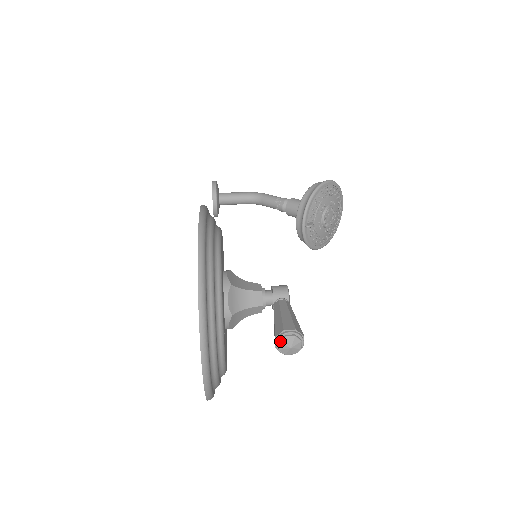
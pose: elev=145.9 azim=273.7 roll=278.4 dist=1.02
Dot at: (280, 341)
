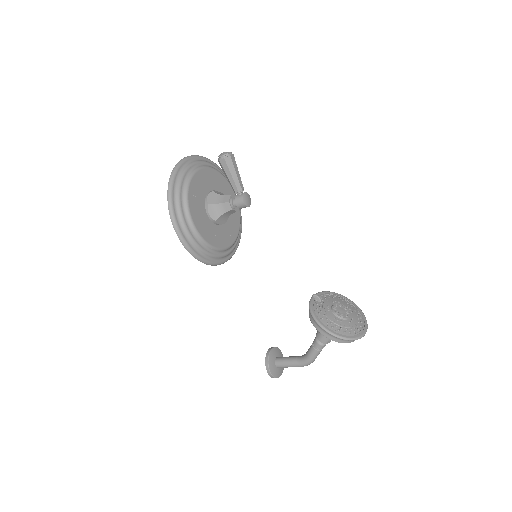
Dot at: occluded
